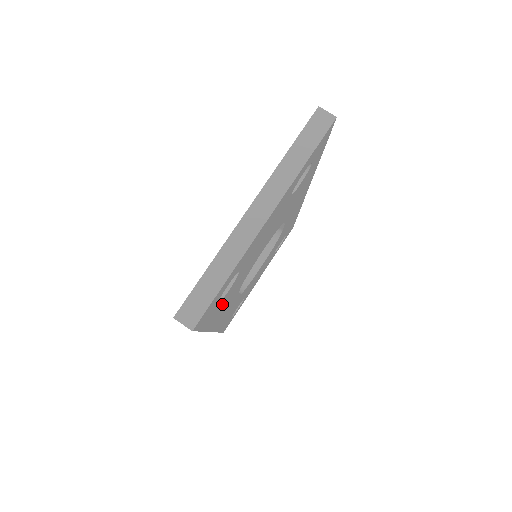
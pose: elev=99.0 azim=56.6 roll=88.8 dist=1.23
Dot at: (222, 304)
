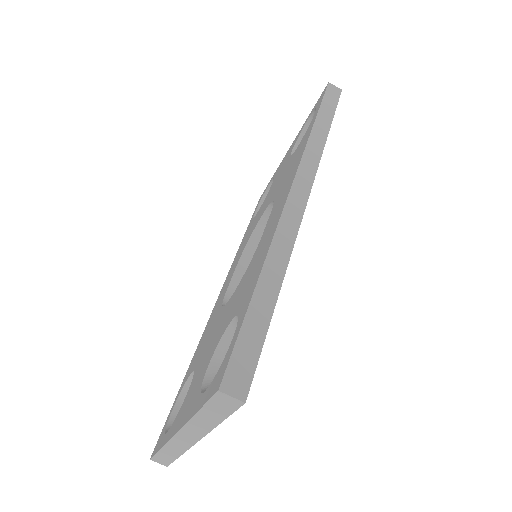
Dot at: occluded
